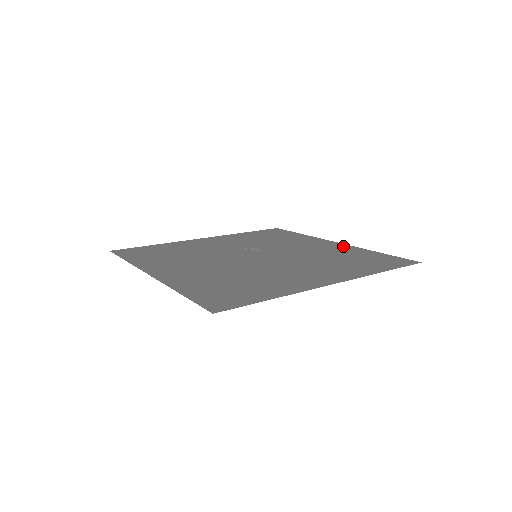
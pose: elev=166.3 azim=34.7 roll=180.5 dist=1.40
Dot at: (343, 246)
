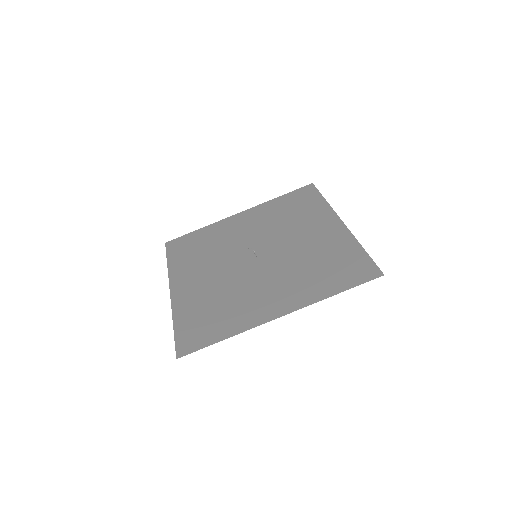
Dot at: (341, 232)
